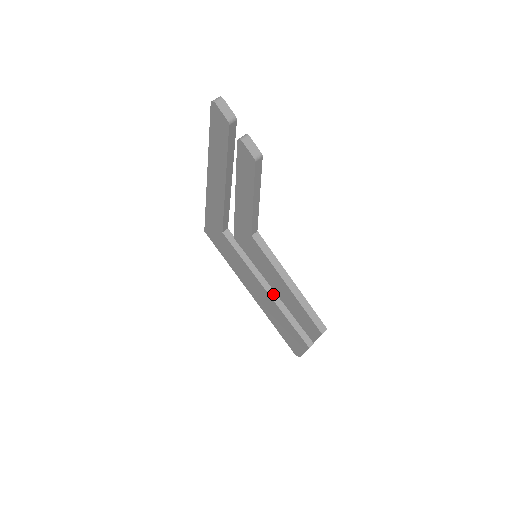
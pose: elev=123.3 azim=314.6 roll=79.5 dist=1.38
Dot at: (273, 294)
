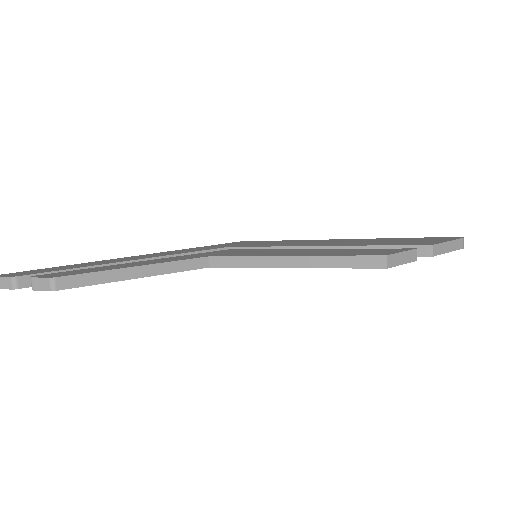
Dot at: occluded
